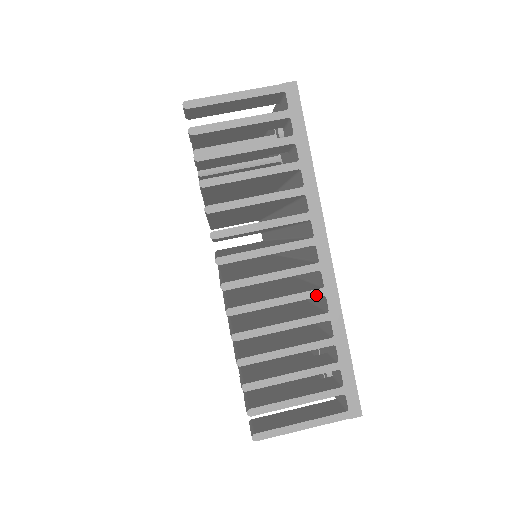
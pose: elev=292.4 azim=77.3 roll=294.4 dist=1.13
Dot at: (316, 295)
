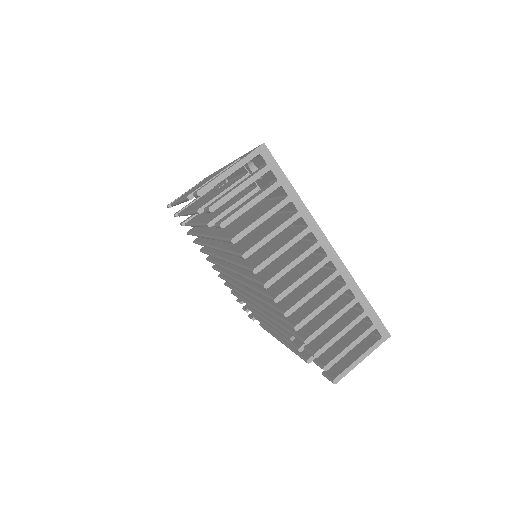
Dot at: (334, 277)
